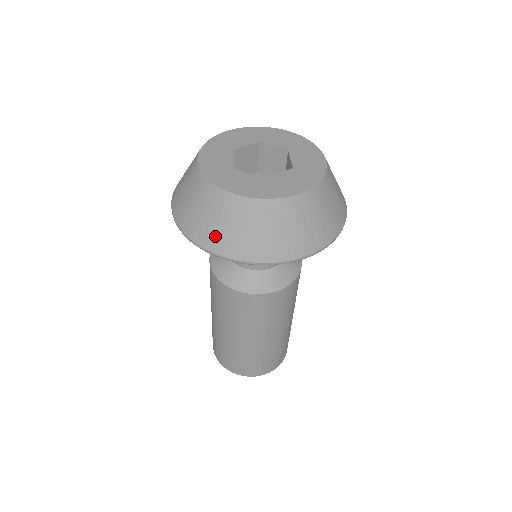
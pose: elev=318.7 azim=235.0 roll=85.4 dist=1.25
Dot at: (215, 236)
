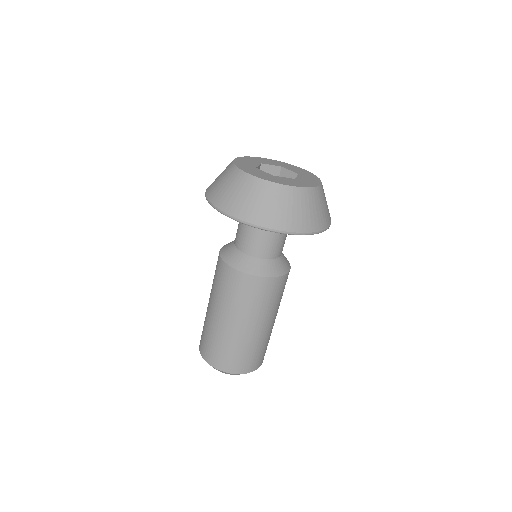
Dot at: (287, 219)
